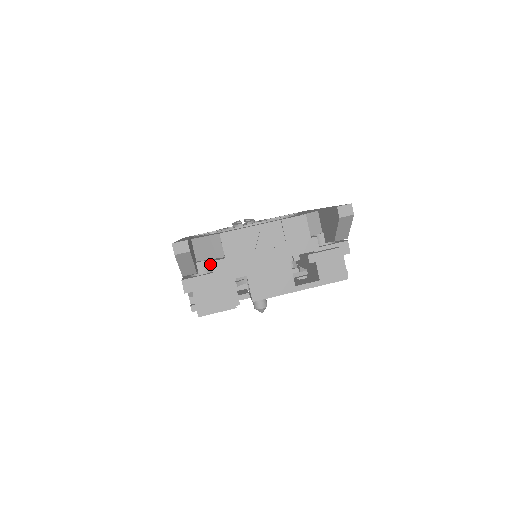
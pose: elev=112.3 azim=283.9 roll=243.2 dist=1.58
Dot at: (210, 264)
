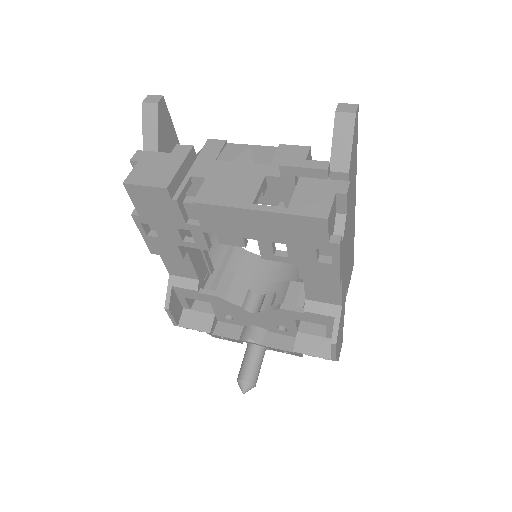
Dot at: occluded
